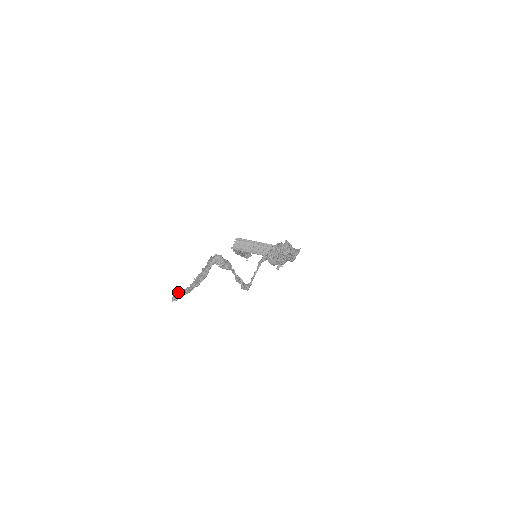
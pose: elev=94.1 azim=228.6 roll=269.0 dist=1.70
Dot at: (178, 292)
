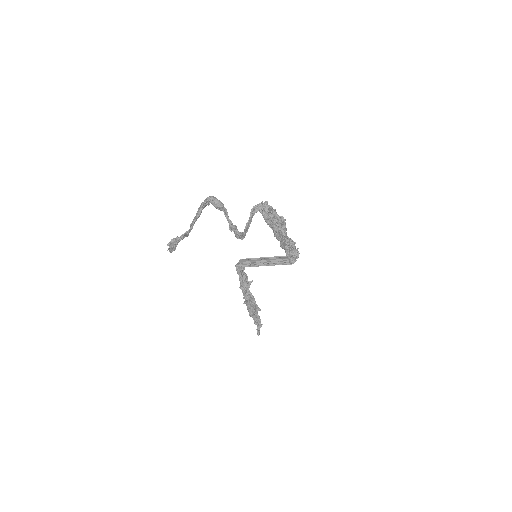
Dot at: (174, 239)
